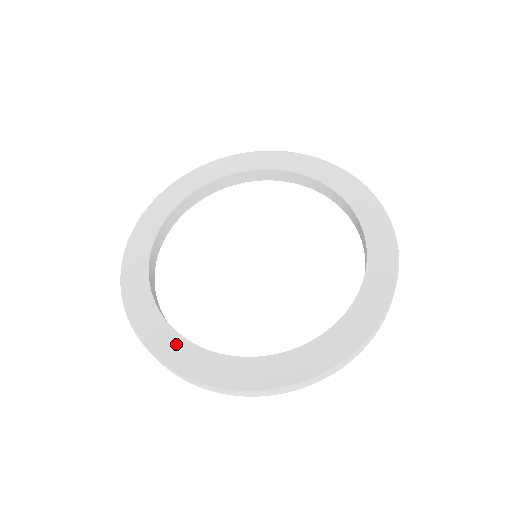
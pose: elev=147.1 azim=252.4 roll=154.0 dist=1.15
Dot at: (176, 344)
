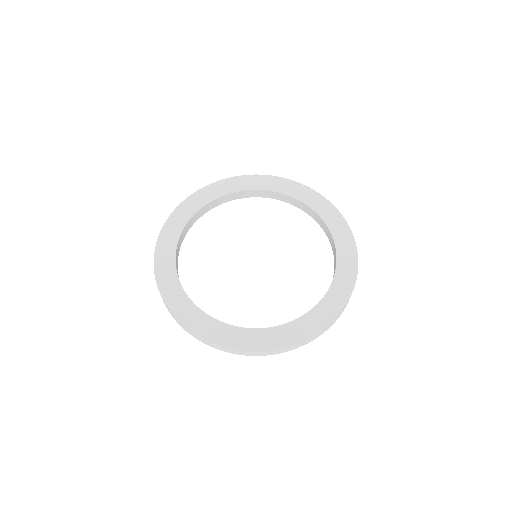
Dot at: (221, 329)
